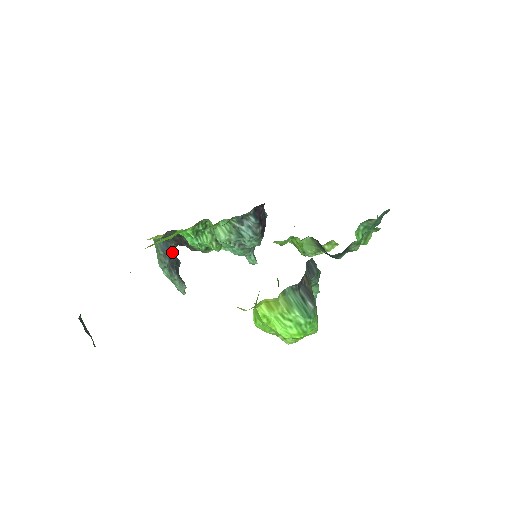
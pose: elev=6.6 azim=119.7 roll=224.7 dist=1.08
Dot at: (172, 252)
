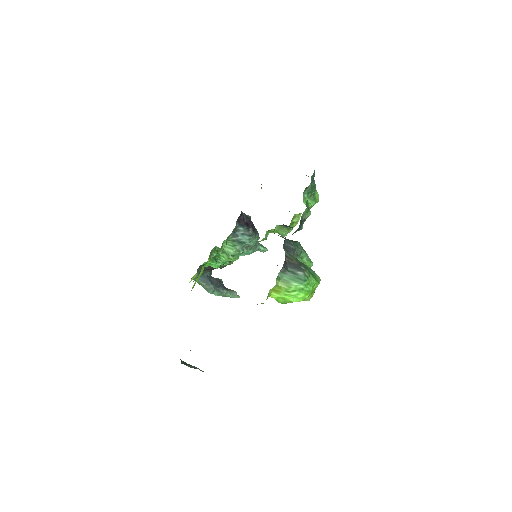
Dot at: (211, 278)
